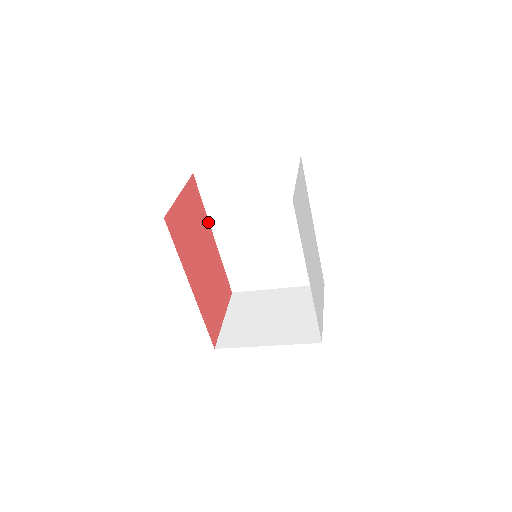
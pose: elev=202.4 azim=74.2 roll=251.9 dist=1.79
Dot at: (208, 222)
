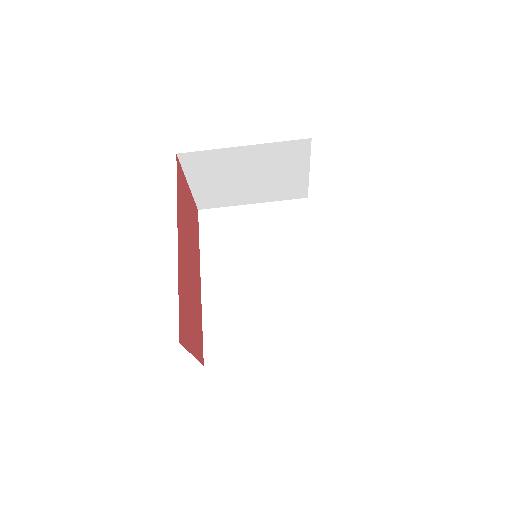
Dot at: (199, 261)
